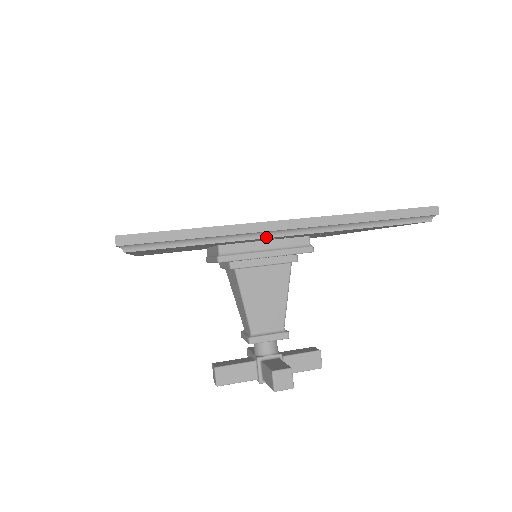
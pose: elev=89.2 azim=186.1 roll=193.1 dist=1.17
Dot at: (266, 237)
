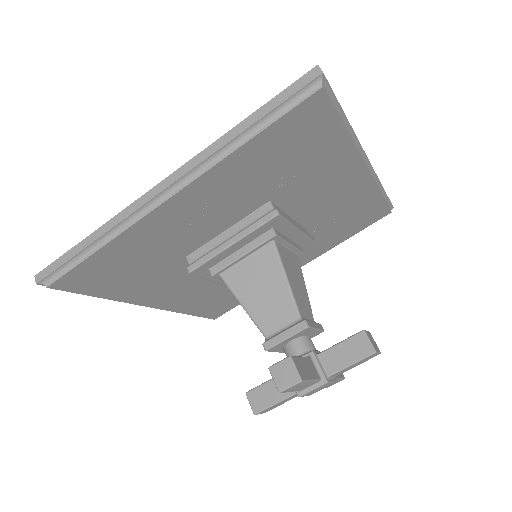
Dot at: (148, 213)
